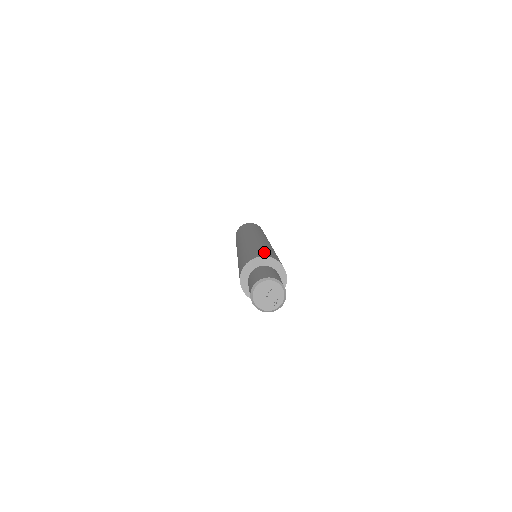
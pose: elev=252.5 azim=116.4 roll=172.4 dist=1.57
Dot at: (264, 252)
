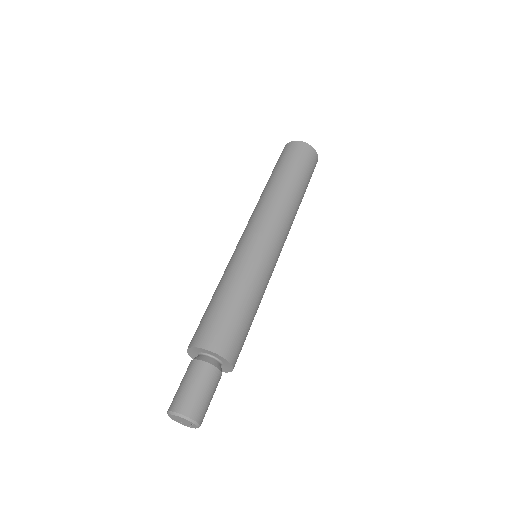
Dot at: (216, 329)
